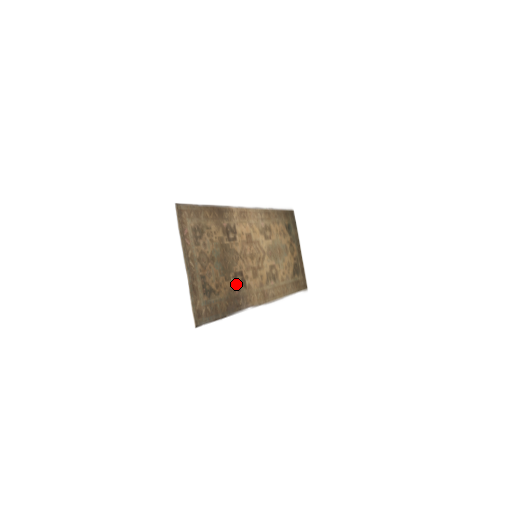
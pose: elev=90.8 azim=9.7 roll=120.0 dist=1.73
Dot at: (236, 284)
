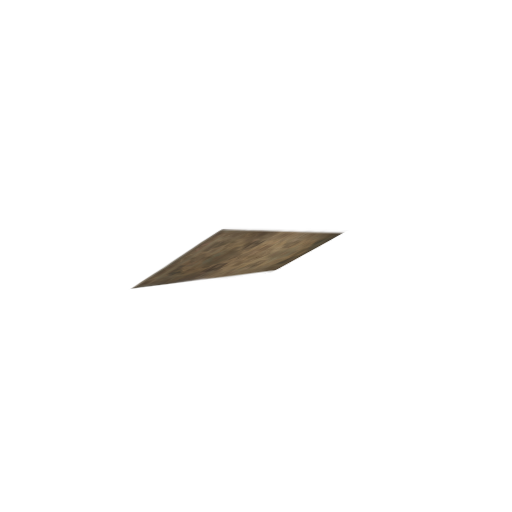
Dot at: (209, 269)
